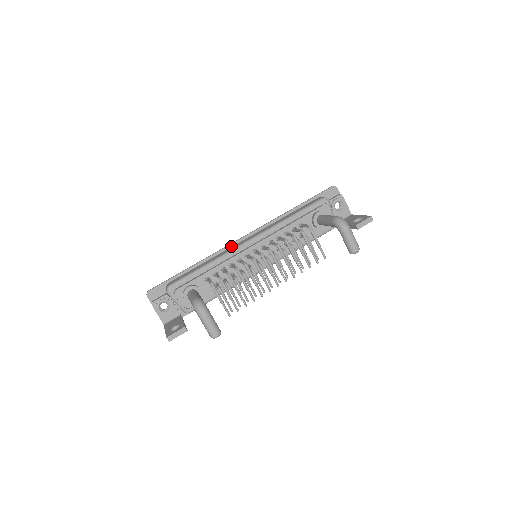
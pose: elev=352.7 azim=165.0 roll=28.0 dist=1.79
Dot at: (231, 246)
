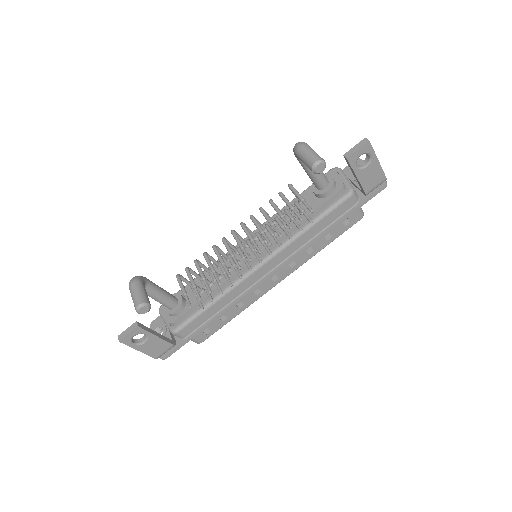
Dot at: occluded
